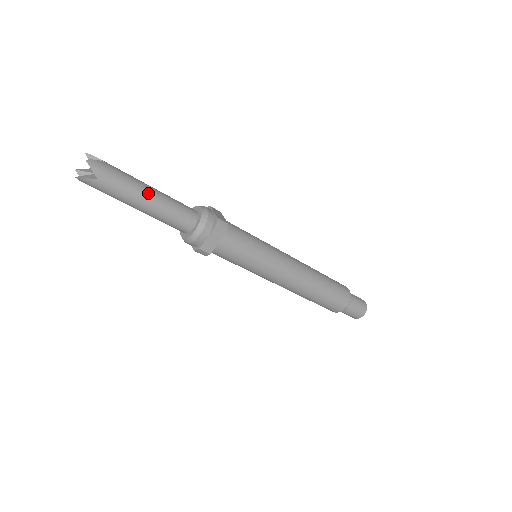
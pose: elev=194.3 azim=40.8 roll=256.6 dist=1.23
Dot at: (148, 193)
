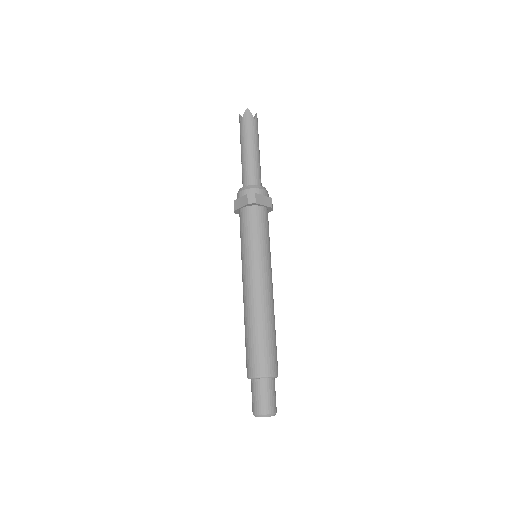
Dot at: (259, 152)
